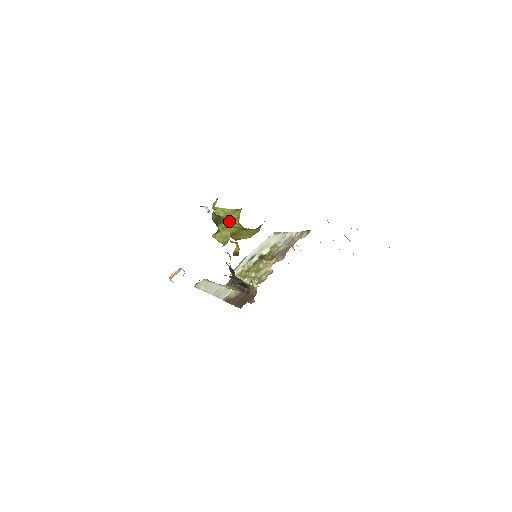
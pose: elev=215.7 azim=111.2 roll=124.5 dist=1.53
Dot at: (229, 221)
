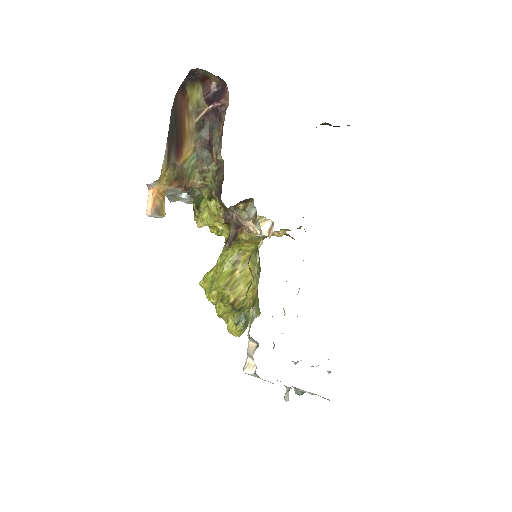
Dot at: (219, 265)
